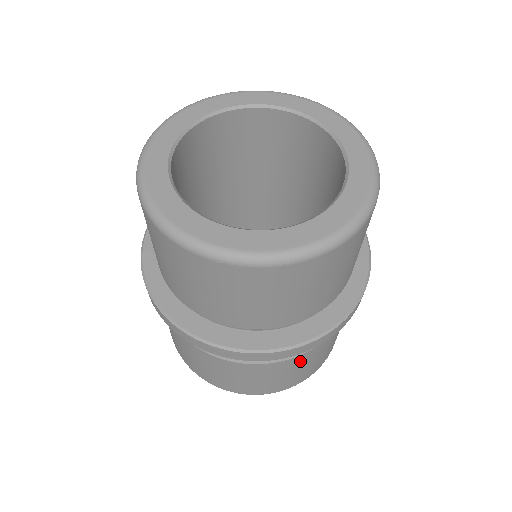
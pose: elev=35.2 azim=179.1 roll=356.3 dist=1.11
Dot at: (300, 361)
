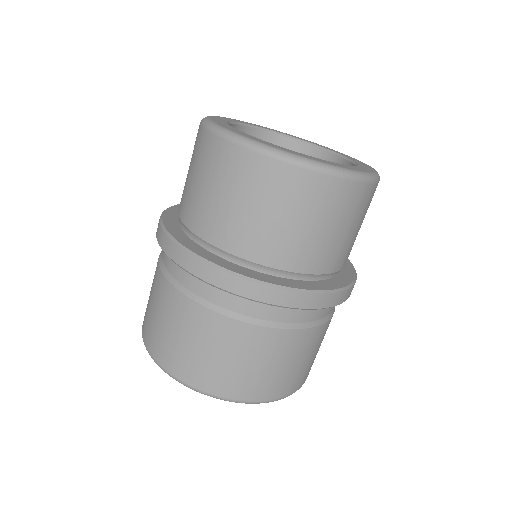
Dot at: (256, 341)
